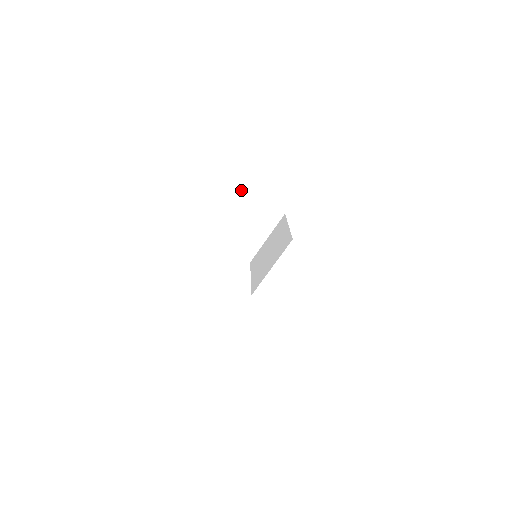
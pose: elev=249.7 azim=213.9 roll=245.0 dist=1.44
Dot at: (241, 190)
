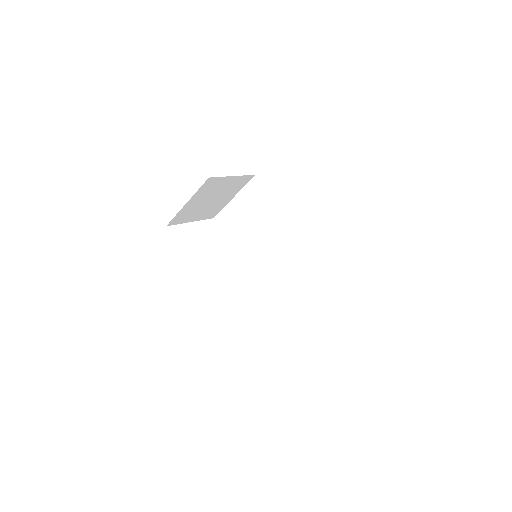
Dot at: (214, 181)
